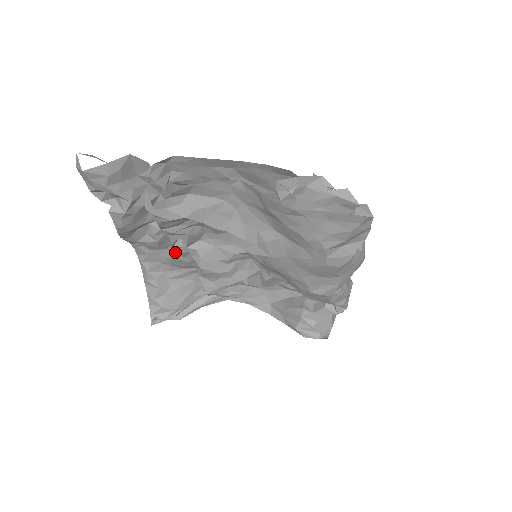
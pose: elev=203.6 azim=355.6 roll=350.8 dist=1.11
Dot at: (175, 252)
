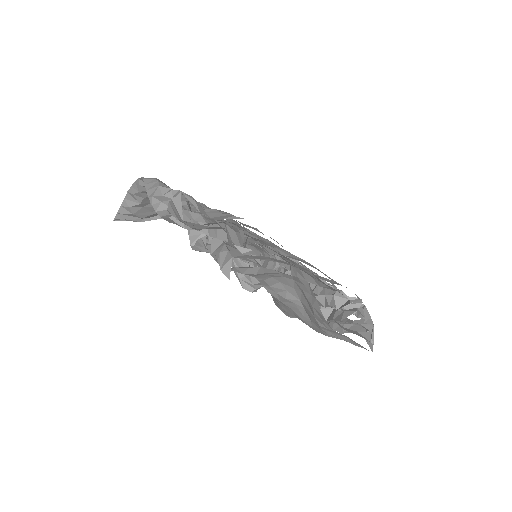
Dot at: occluded
